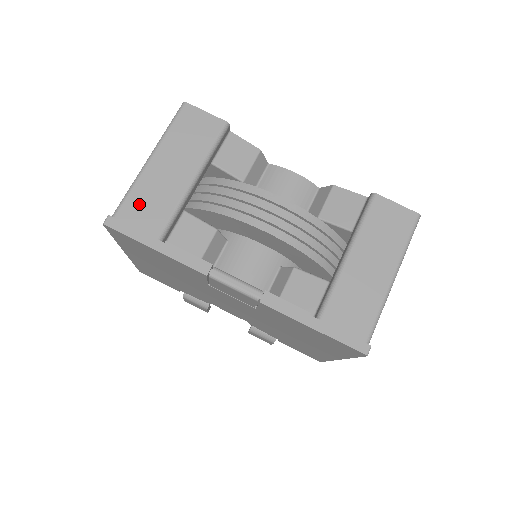
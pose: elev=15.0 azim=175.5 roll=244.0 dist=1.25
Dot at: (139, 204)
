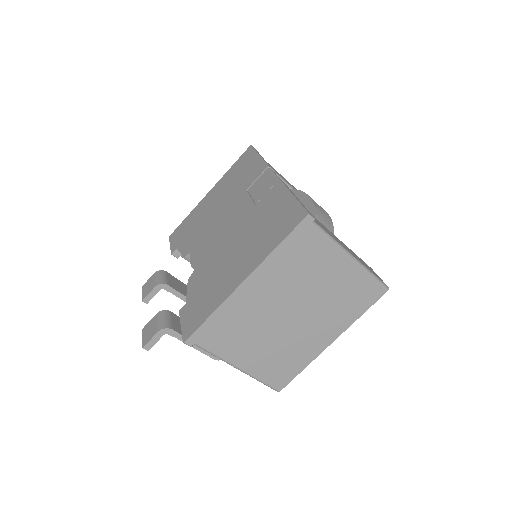
Dot at: occluded
